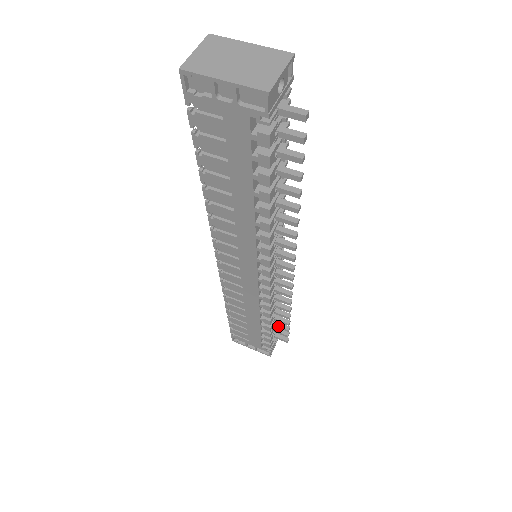
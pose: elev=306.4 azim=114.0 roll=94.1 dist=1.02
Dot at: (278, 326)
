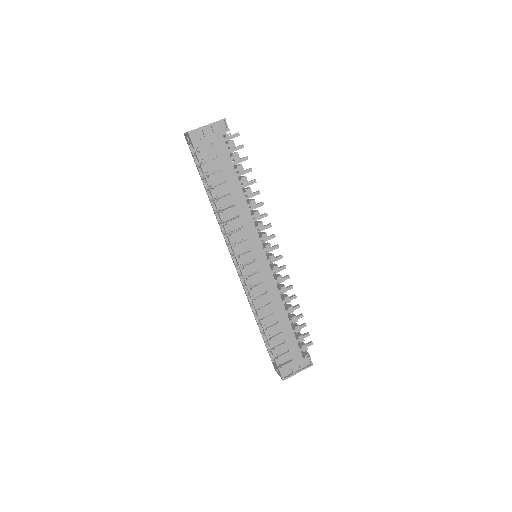
Dot at: occluded
